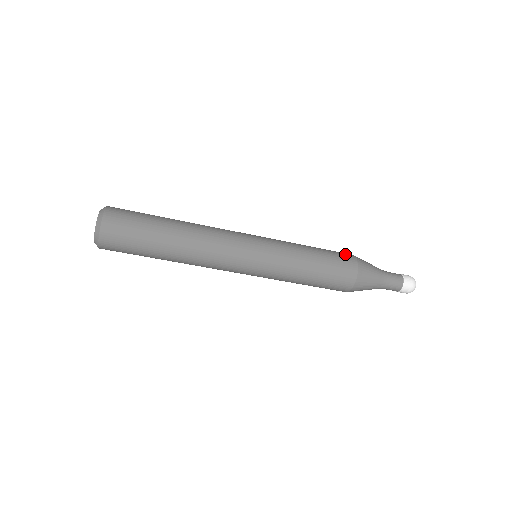
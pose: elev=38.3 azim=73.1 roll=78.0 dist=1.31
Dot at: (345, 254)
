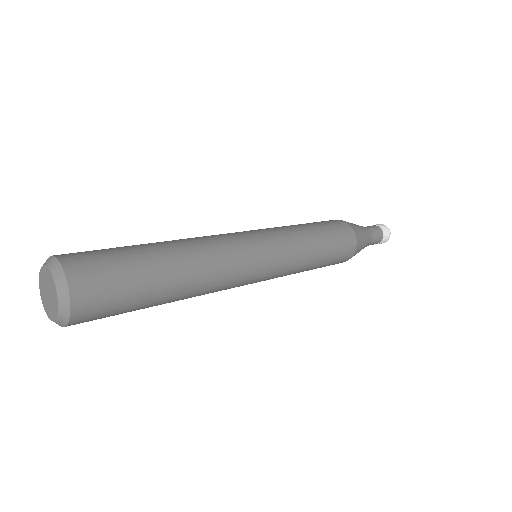
Dot at: (332, 220)
